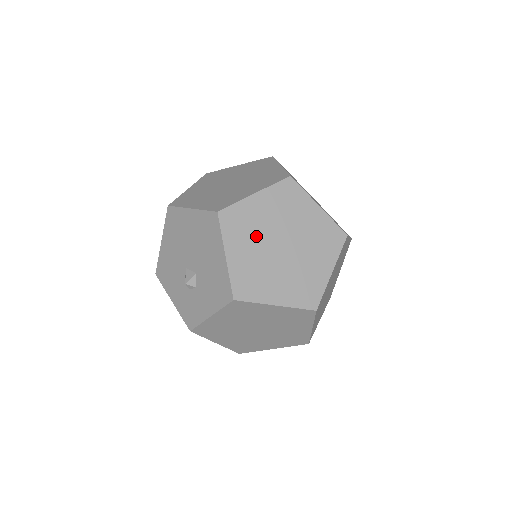
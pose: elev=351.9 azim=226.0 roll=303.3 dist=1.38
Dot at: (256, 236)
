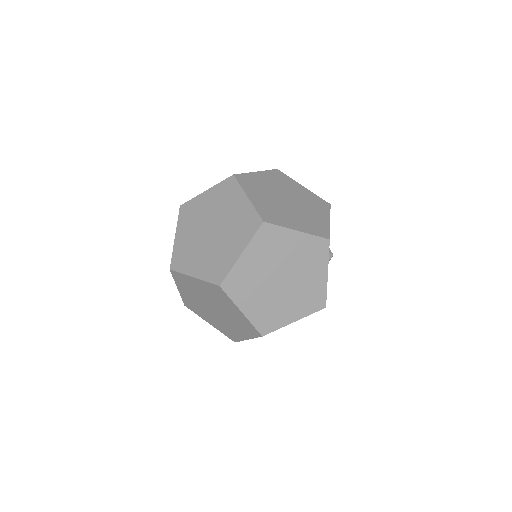
Dot at: (196, 294)
